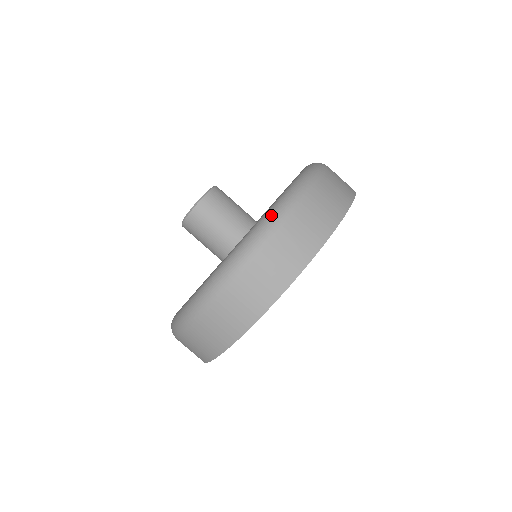
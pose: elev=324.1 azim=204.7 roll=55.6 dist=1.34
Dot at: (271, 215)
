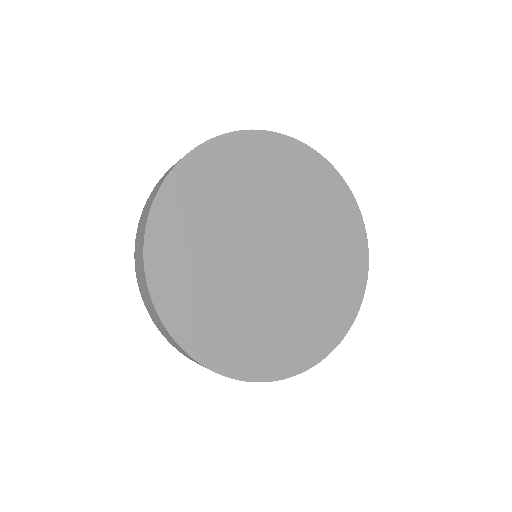
Dot at: occluded
